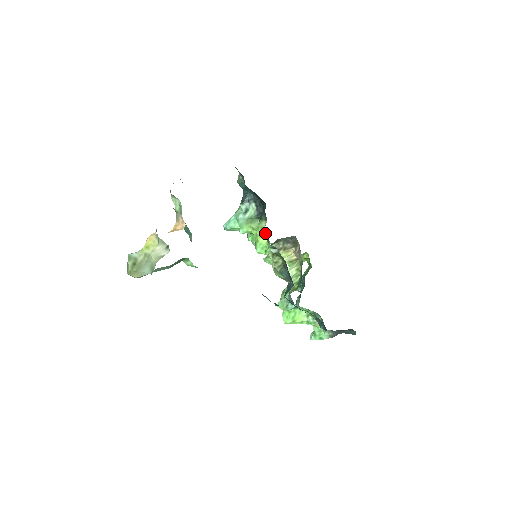
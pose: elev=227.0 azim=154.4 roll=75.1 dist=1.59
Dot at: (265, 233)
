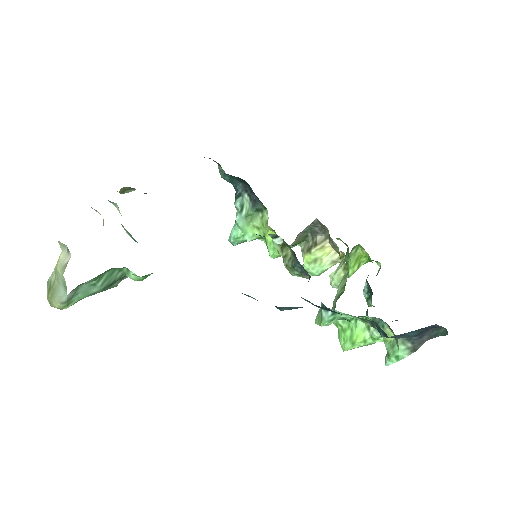
Dot at: occluded
